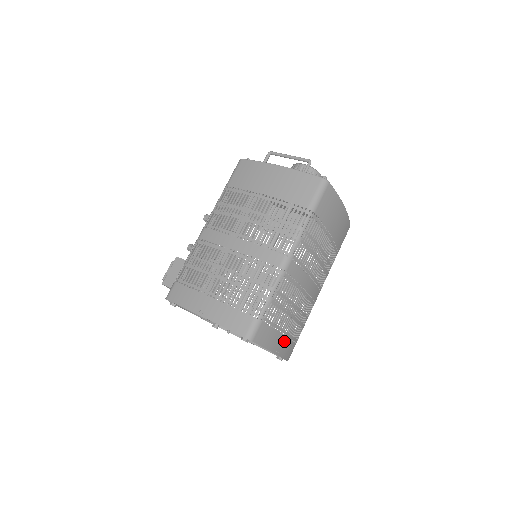
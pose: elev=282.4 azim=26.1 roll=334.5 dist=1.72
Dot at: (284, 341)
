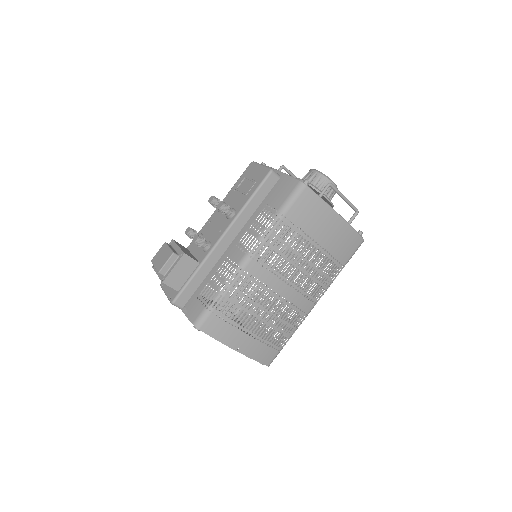
Dot at: occluded
